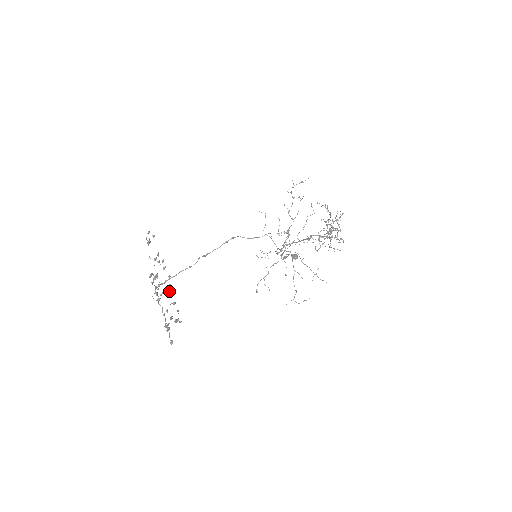
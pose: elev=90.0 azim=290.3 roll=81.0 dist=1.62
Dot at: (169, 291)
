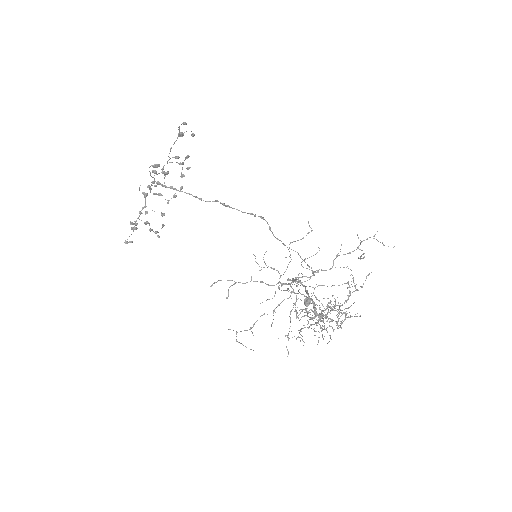
Dot at: (169, 200)
